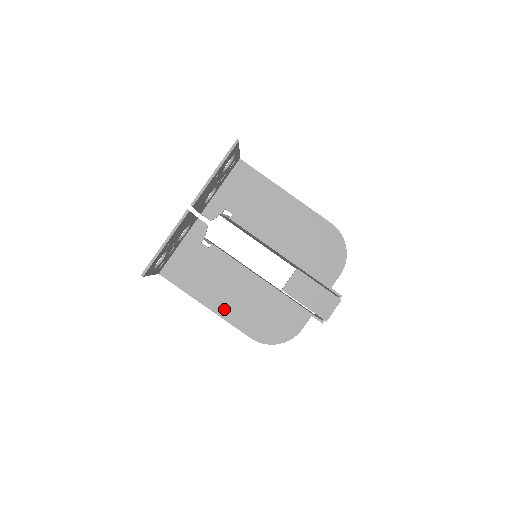
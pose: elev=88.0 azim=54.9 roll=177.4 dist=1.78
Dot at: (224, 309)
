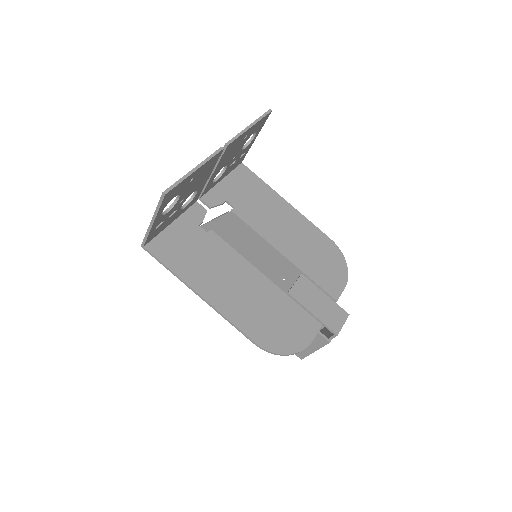
Dot at: (223, 302)
